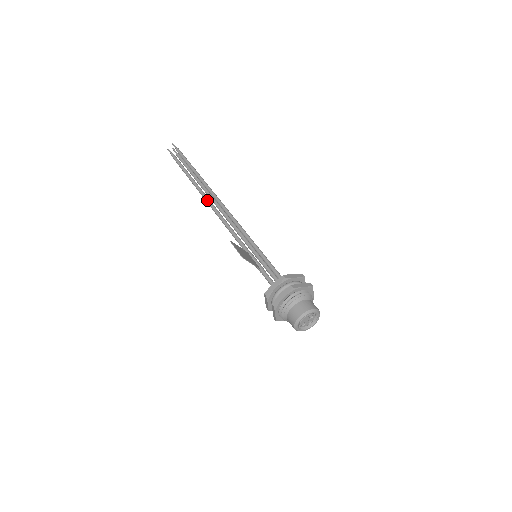
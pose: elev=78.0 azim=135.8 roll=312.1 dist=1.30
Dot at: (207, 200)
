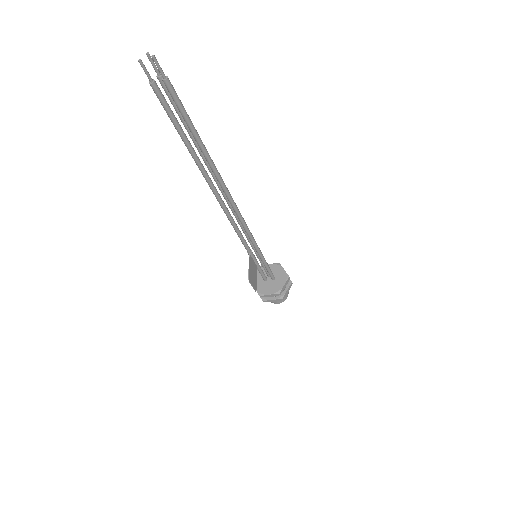
Dot at: (215, 194)
